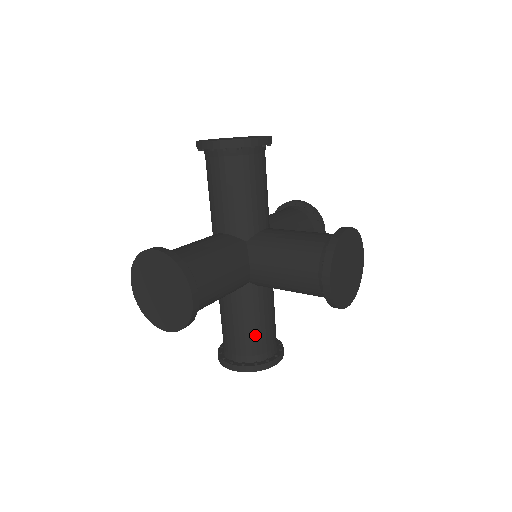
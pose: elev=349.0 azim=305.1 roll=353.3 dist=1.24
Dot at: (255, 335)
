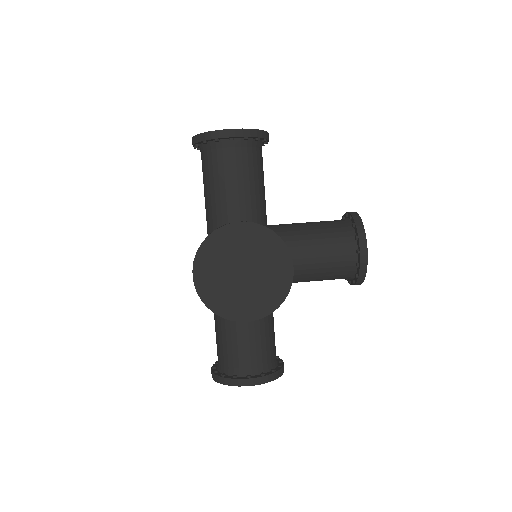
Dot at: (269, 339)
